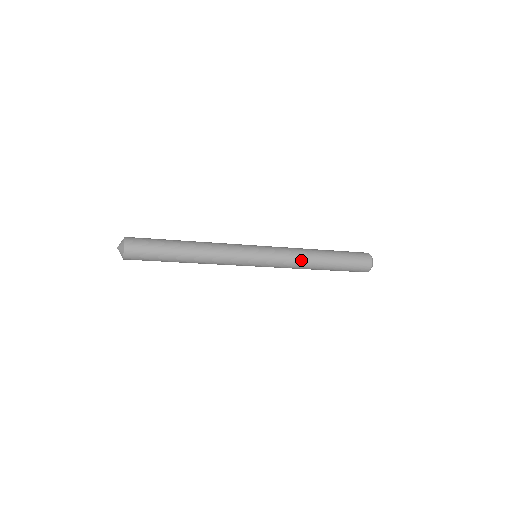
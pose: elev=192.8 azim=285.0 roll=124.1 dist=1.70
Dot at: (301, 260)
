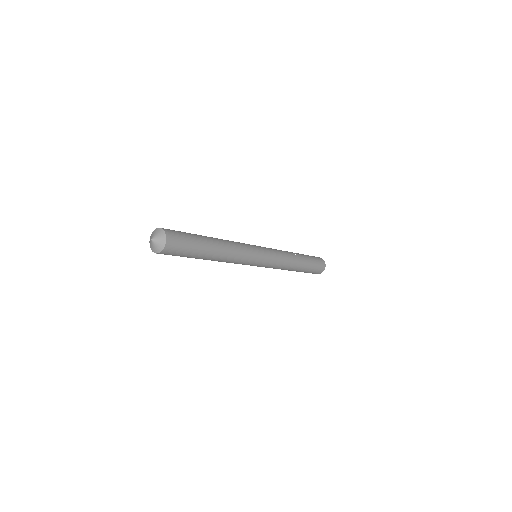
Dot at: (285, 268)
